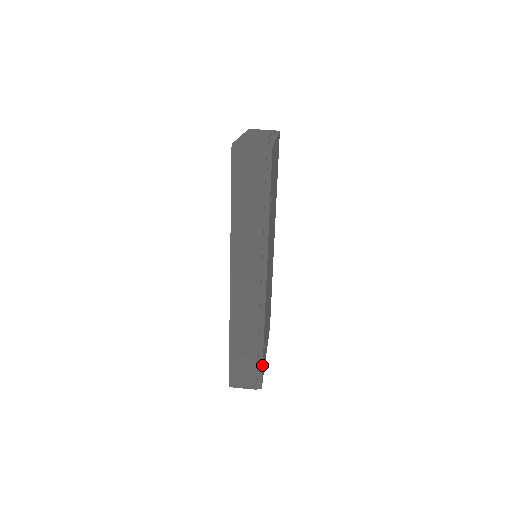
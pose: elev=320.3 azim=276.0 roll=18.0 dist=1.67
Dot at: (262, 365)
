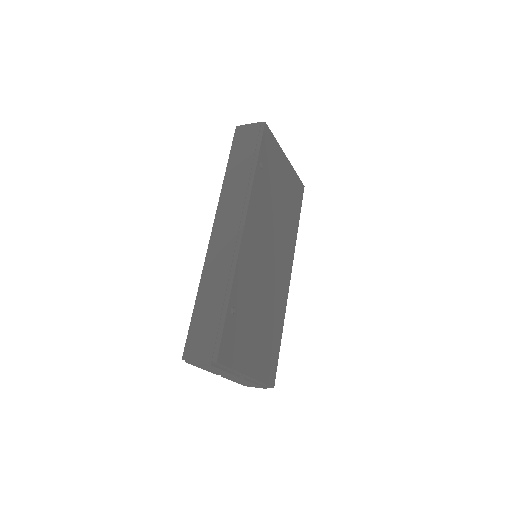
Dot at: (223, 327)
